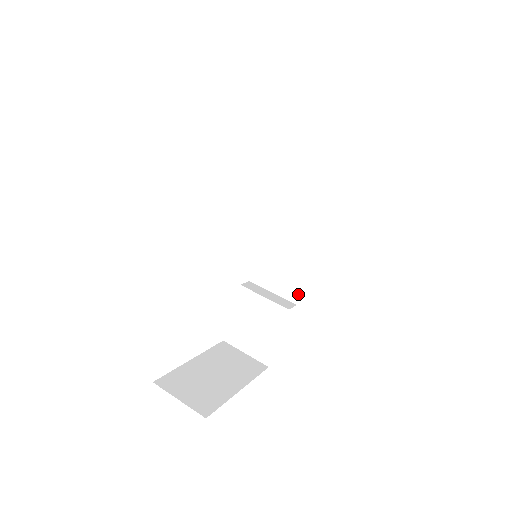
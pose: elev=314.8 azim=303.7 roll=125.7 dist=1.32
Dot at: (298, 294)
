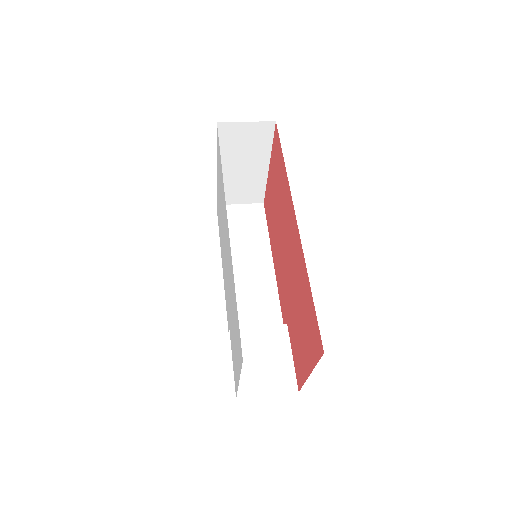
Dot at: (281, 321)
